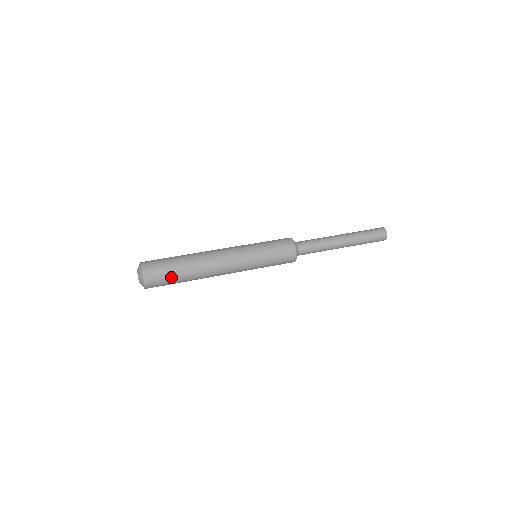
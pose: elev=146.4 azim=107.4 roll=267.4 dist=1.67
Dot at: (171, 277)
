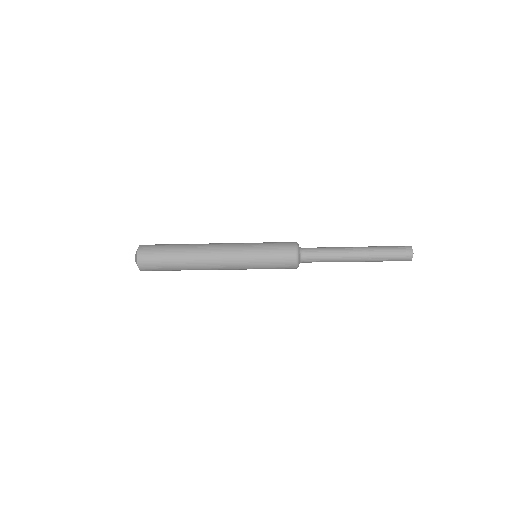
Dot at: (164, 248)
